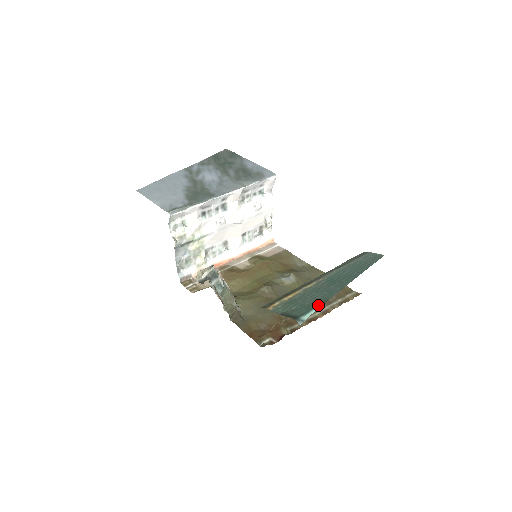
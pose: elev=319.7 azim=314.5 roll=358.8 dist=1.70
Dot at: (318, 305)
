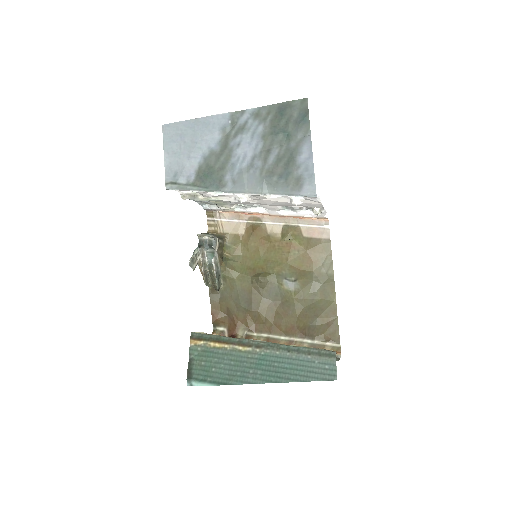
Dot at: (215, 382)
